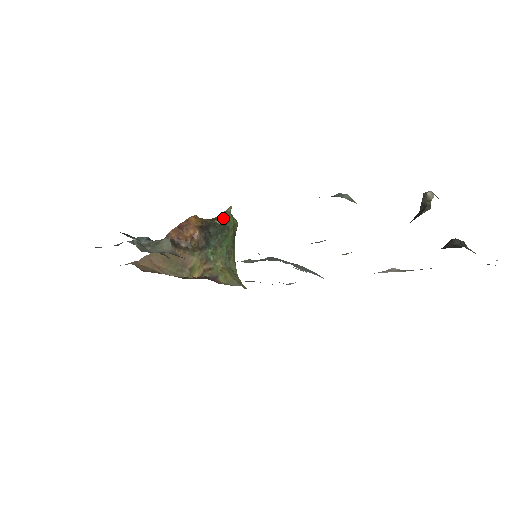
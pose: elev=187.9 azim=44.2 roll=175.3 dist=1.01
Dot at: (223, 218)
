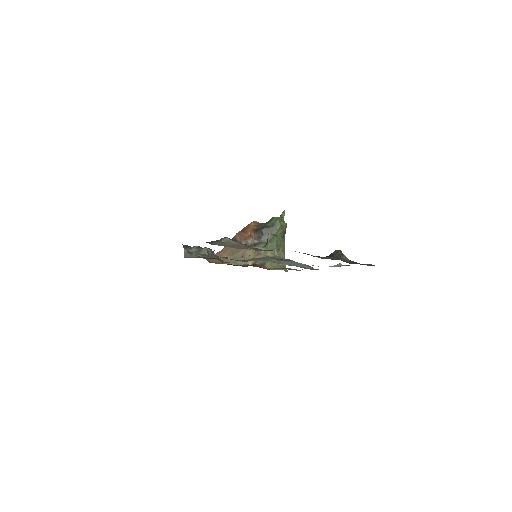
Dot at: (272, 222)
